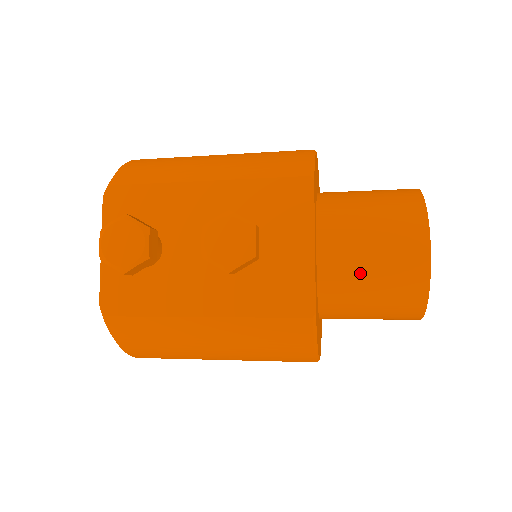
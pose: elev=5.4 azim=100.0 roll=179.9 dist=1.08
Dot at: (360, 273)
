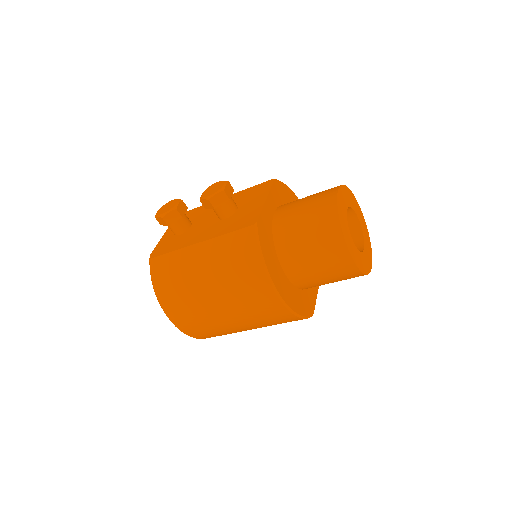
Dot at: (296, 216)
